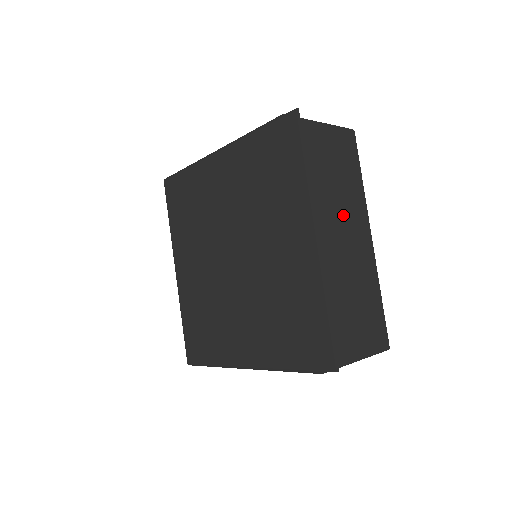
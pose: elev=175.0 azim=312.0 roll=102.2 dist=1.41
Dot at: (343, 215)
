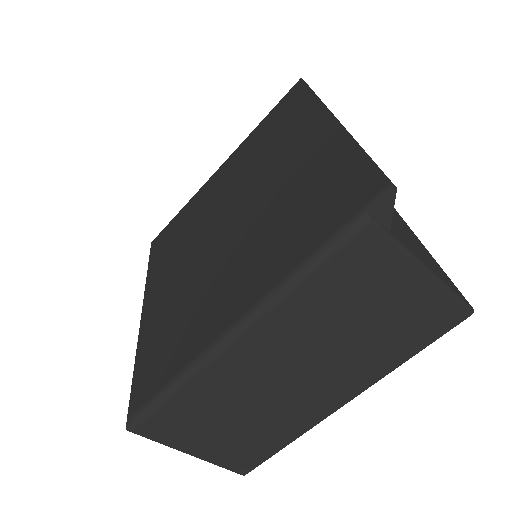
Dot at: occluded
